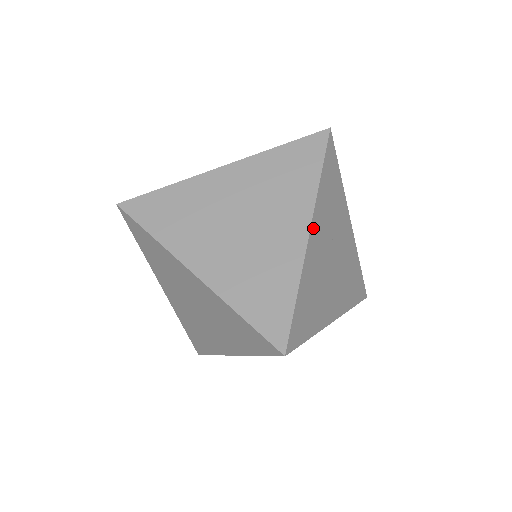
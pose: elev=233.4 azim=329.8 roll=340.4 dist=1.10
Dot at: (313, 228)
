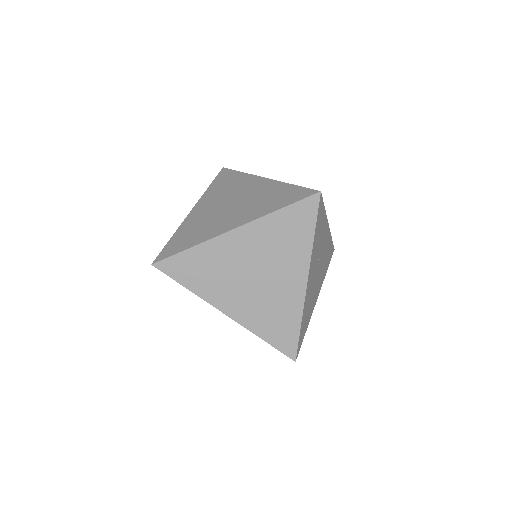
Dot at: (309, 275)
